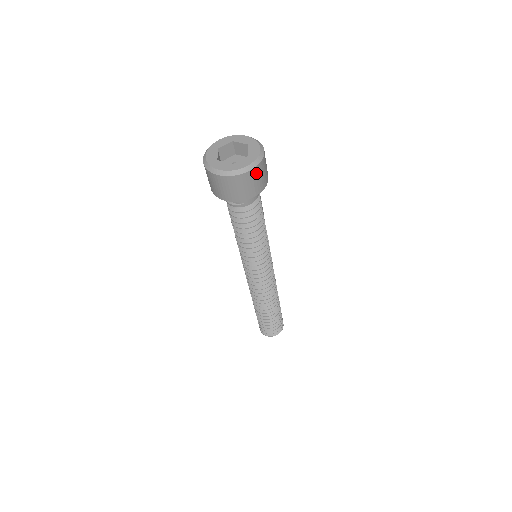
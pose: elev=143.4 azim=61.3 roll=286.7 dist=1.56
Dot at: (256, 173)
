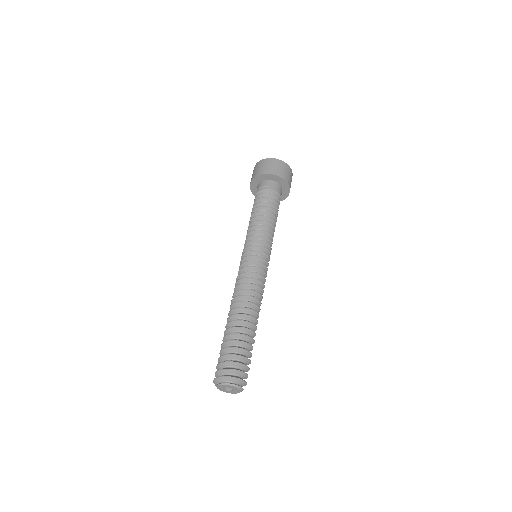
Dot at: (285, 166)
